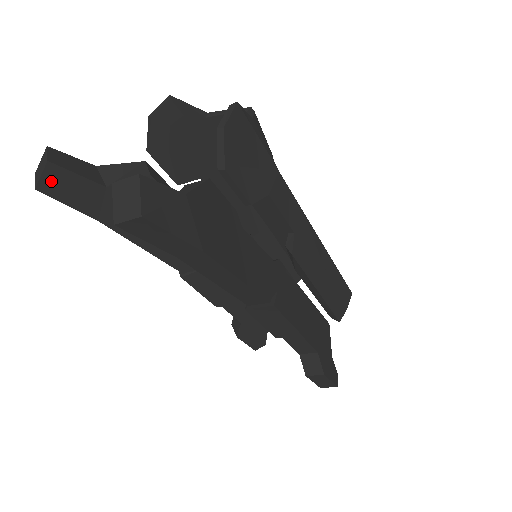
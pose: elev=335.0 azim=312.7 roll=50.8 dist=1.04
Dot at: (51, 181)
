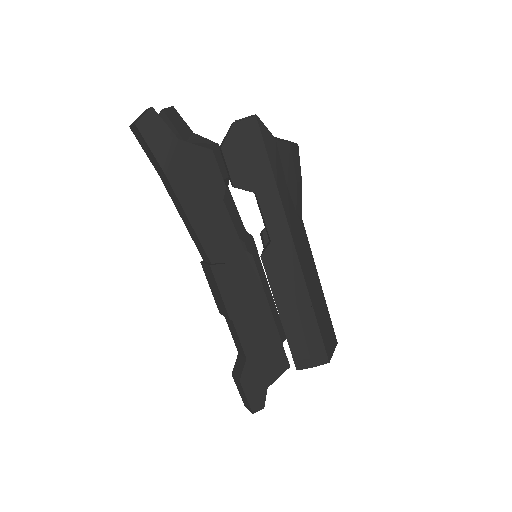
Dot at: occluded
